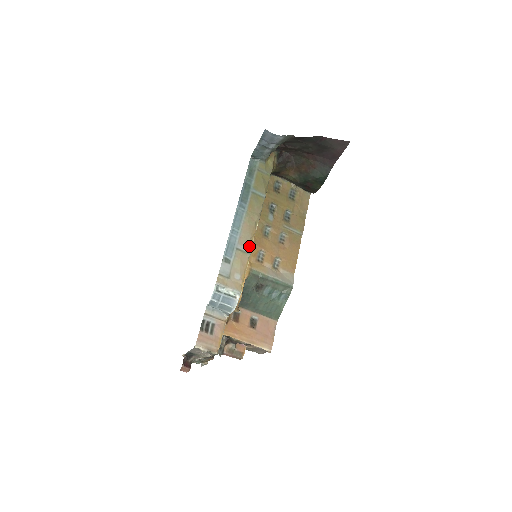
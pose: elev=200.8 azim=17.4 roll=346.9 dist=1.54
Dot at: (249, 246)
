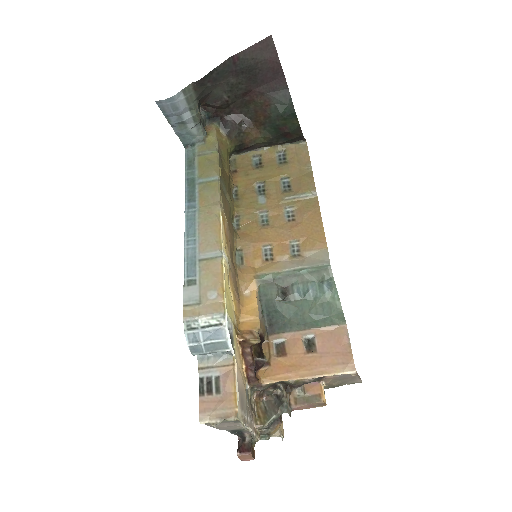
Dot at: (216, 248)
